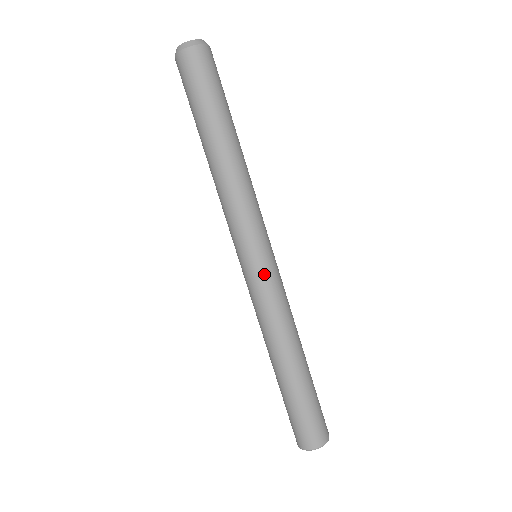
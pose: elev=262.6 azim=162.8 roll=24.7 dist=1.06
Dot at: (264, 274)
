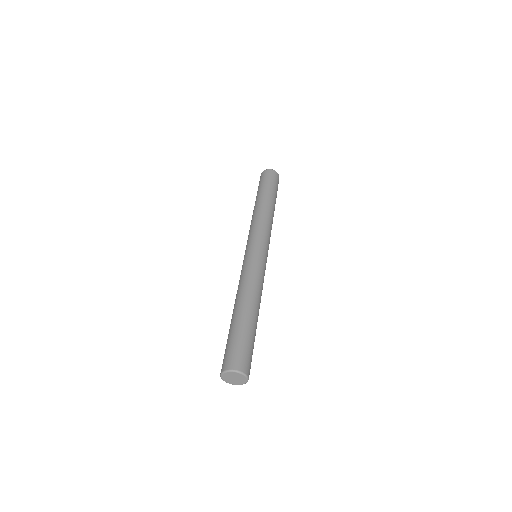
Dot at: (262, 259)
